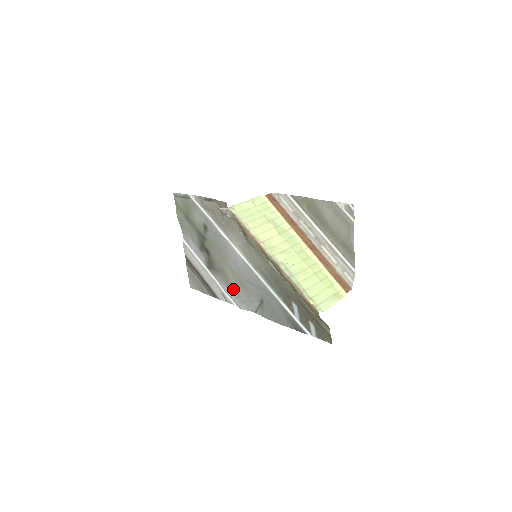
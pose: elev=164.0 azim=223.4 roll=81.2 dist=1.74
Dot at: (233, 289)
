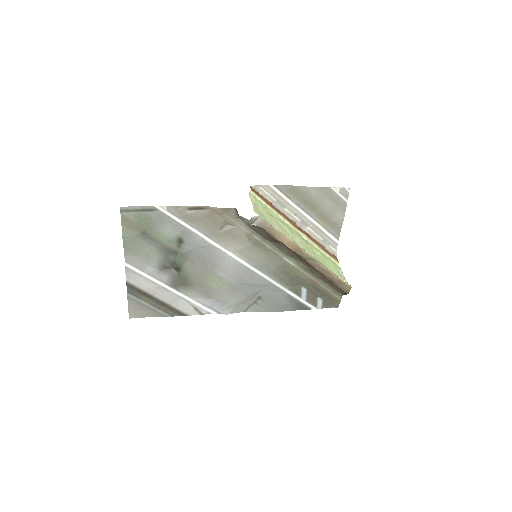
Dot at: (217, 298)
